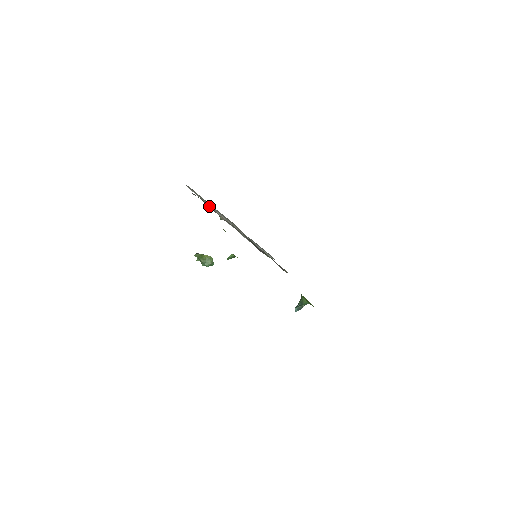
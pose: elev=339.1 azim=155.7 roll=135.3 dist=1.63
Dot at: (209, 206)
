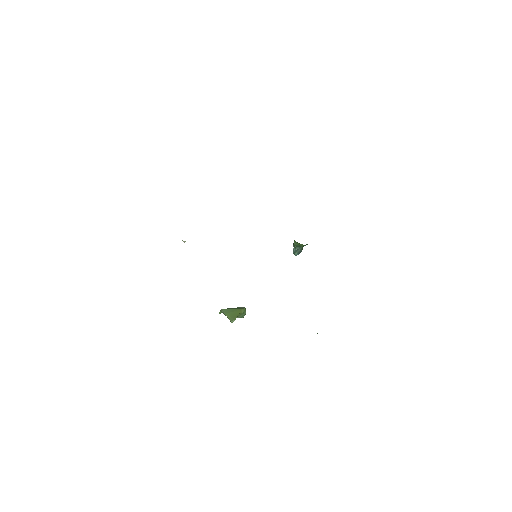
Dot at: occluded
